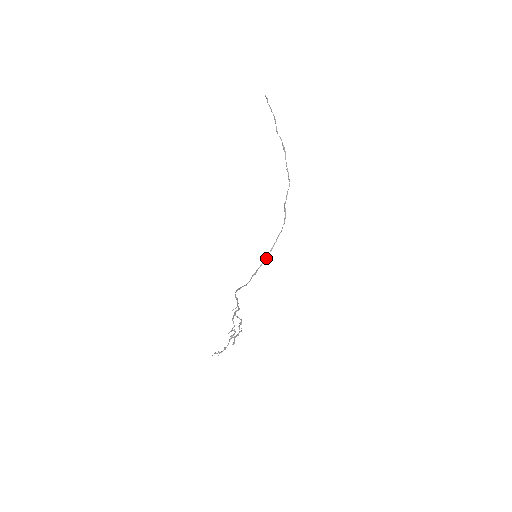
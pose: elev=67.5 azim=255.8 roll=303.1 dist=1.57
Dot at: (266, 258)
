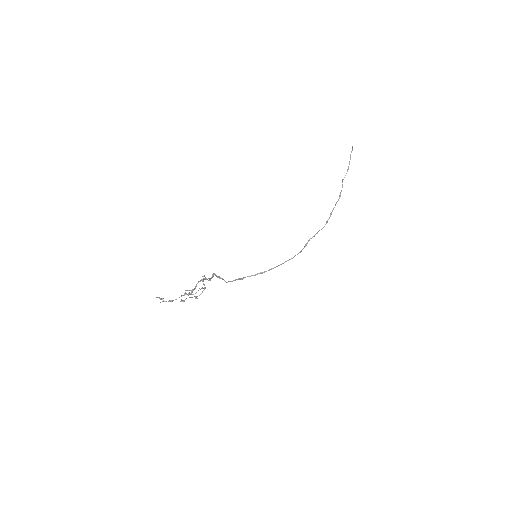
Dot at: (261, 273)
